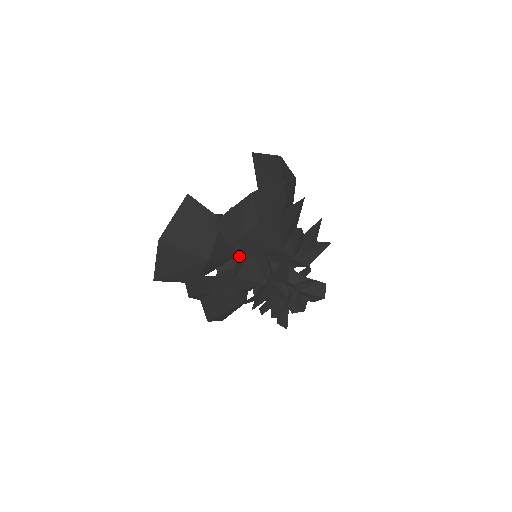
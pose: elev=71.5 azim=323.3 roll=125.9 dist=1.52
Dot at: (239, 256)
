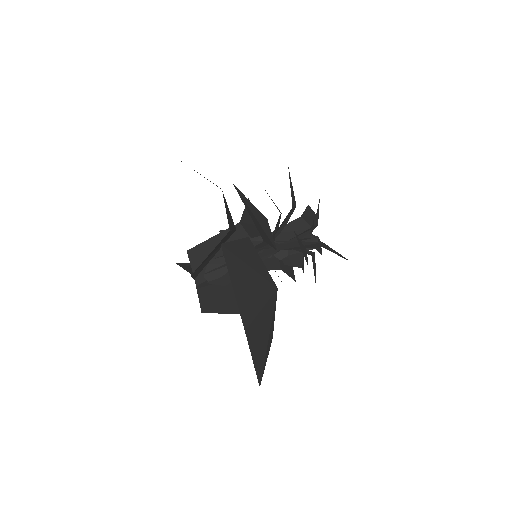
Dot at: occluded
